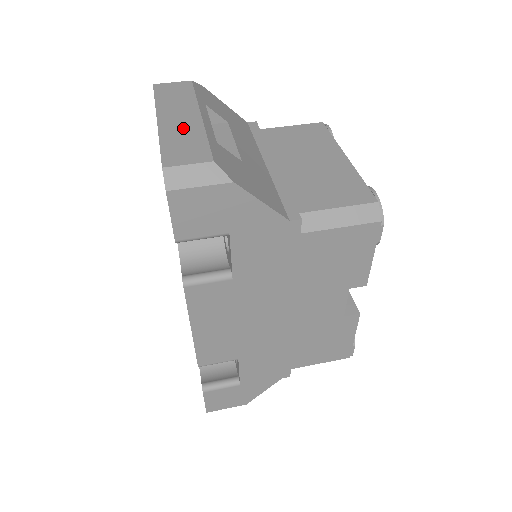
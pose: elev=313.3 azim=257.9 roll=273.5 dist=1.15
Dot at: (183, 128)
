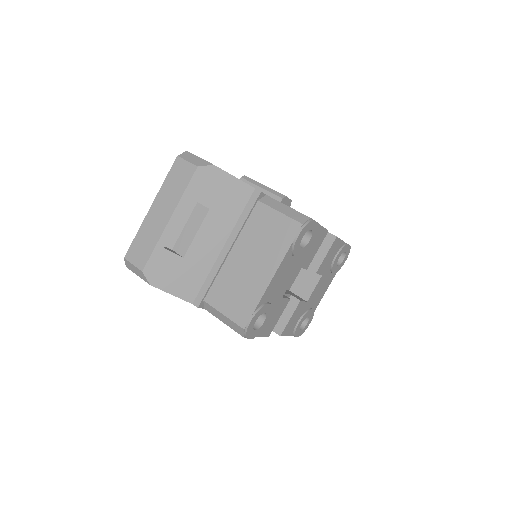
Dot at: (153, 228)
